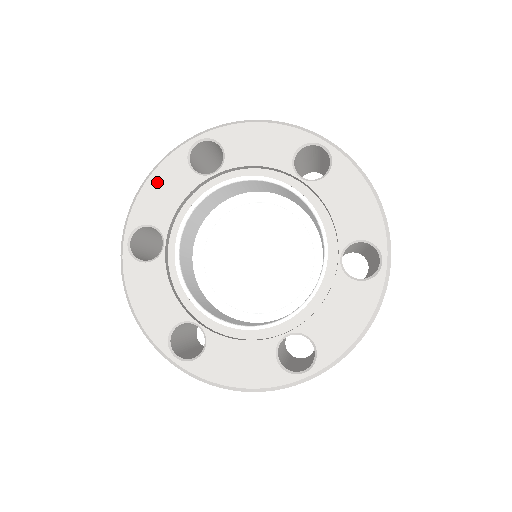
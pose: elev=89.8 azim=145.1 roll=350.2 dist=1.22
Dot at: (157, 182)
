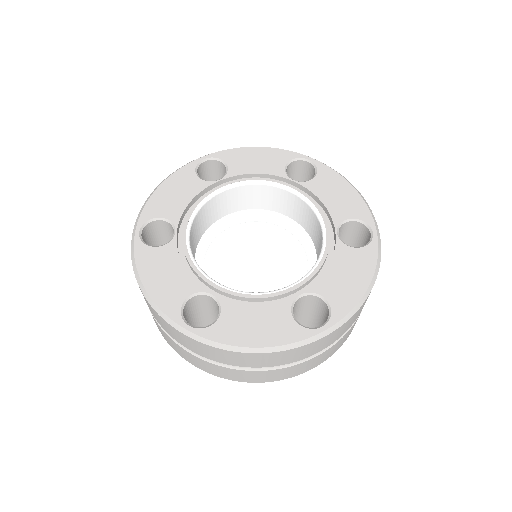
Dot at: (260, 153)
